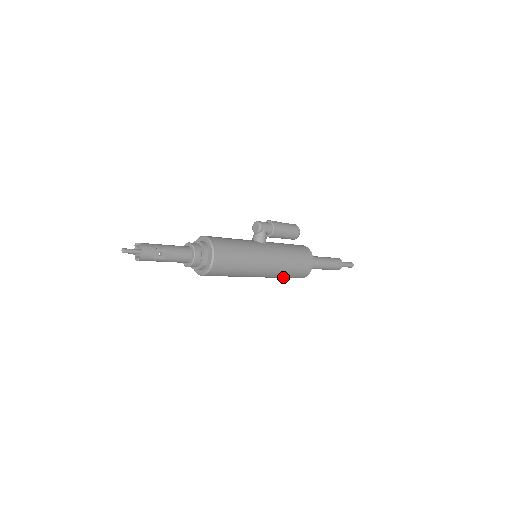
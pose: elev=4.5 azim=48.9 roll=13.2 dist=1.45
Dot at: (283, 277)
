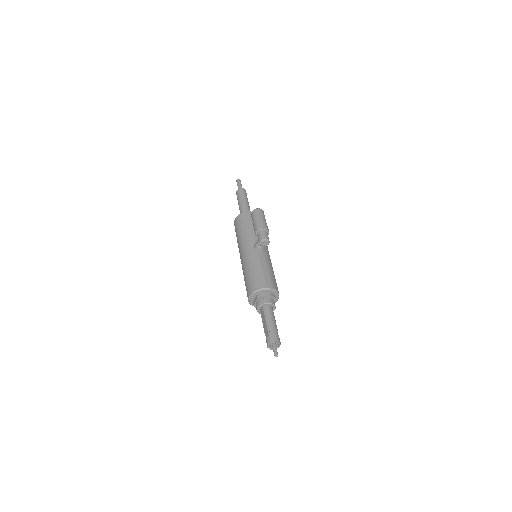
Dot at: occluded
